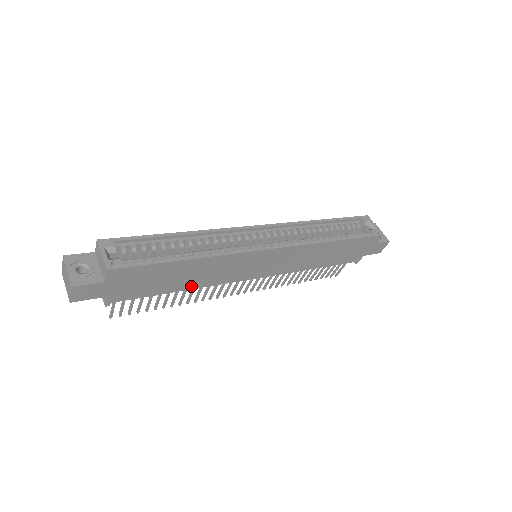
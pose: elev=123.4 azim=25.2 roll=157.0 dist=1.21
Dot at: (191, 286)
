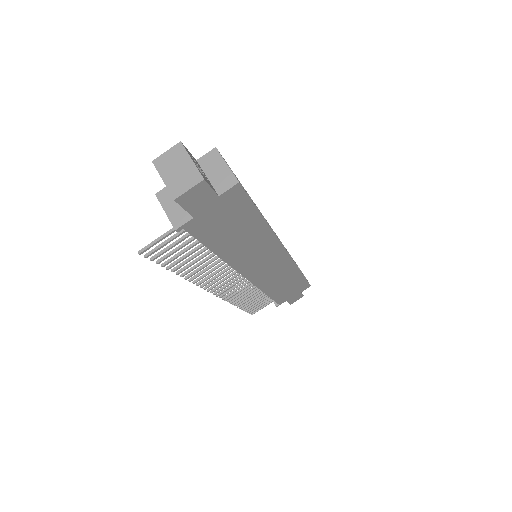
Dot at: (226, 255)
